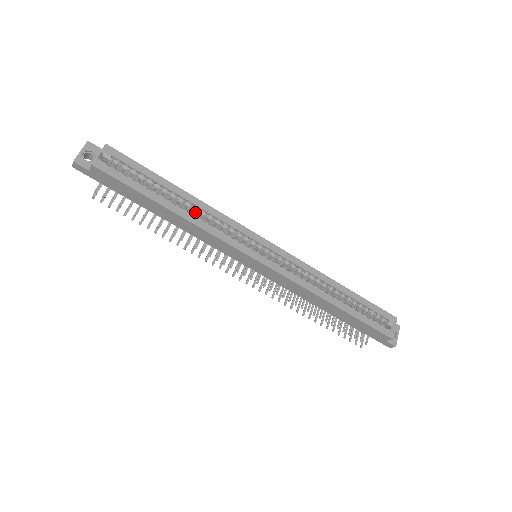
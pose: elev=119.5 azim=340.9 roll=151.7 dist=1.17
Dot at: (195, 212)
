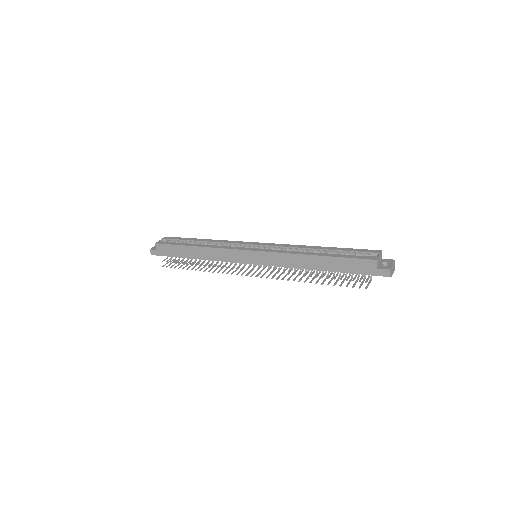
Dot at: occluded
